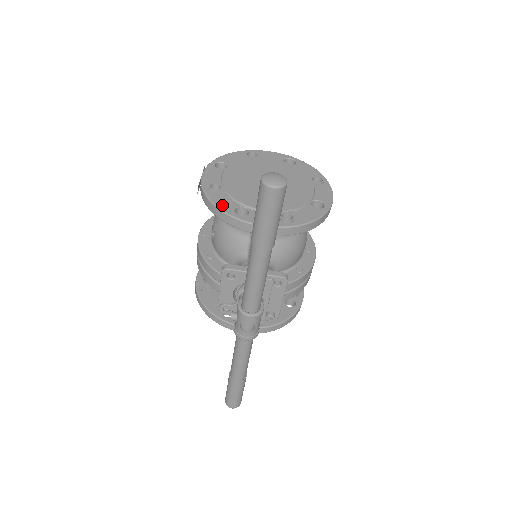
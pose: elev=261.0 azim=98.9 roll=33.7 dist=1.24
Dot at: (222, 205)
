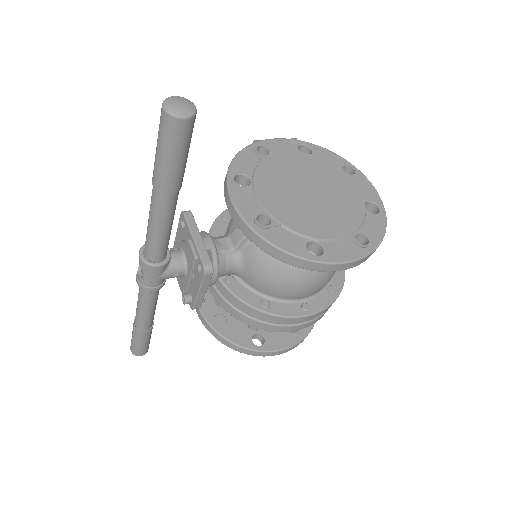
Dot at: (239, 162)
